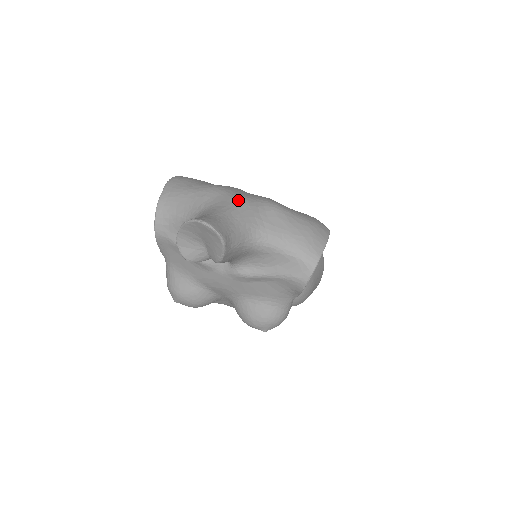
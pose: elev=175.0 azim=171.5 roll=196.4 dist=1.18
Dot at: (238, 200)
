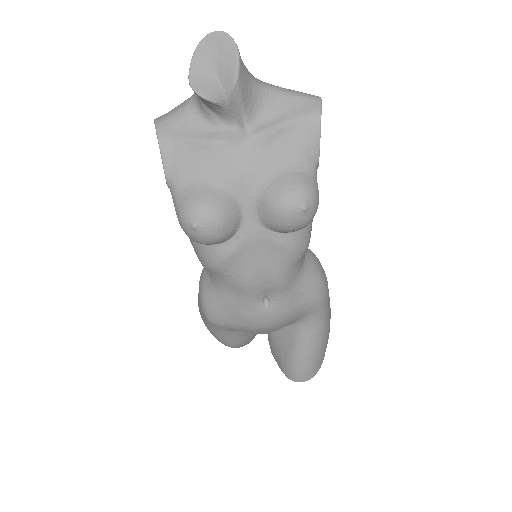
Dot at: occluded
